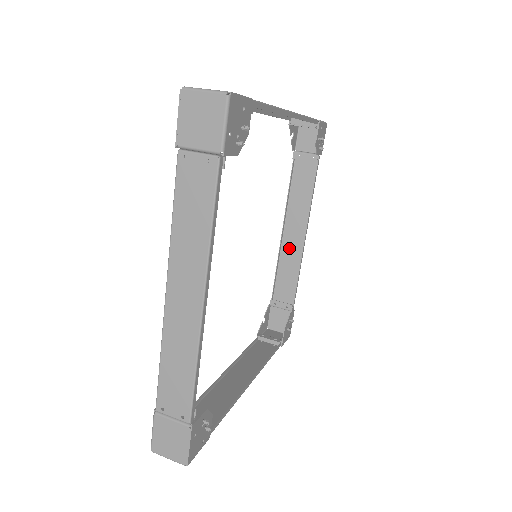
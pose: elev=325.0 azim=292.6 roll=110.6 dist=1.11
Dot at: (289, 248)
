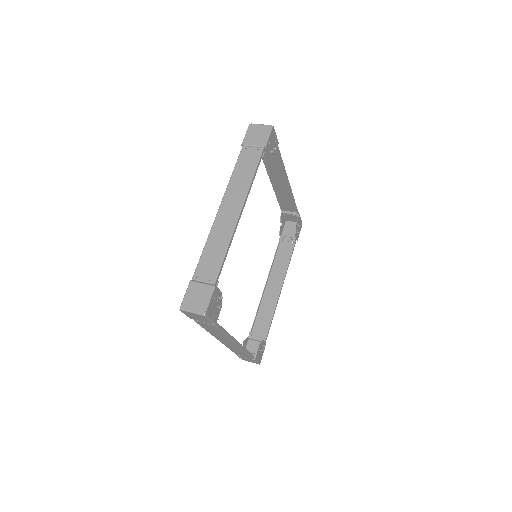
Dot at: (268, 298)
